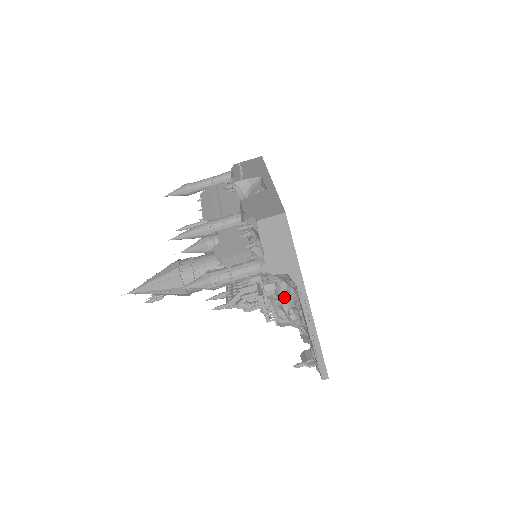
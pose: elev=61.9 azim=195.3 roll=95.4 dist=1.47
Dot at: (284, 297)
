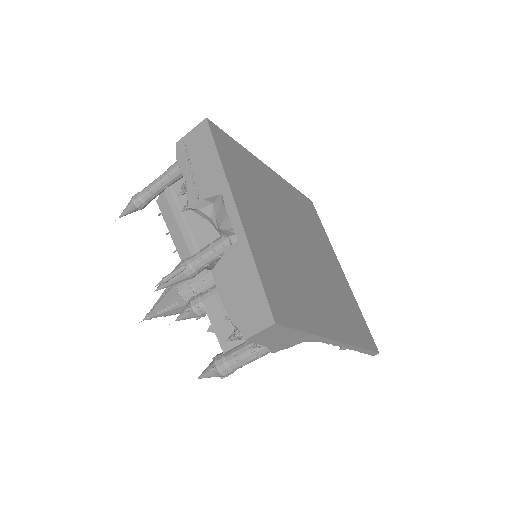
Dot at: occluded
